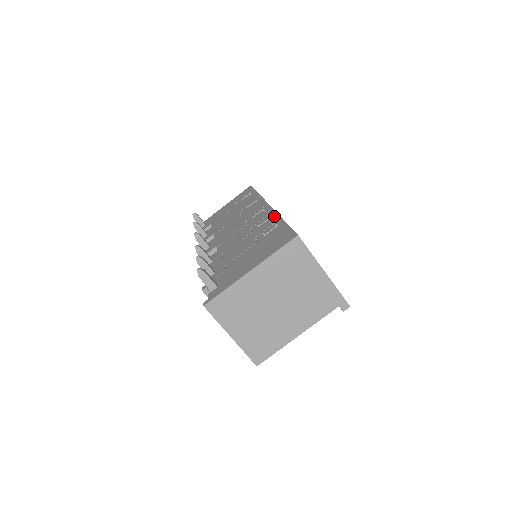
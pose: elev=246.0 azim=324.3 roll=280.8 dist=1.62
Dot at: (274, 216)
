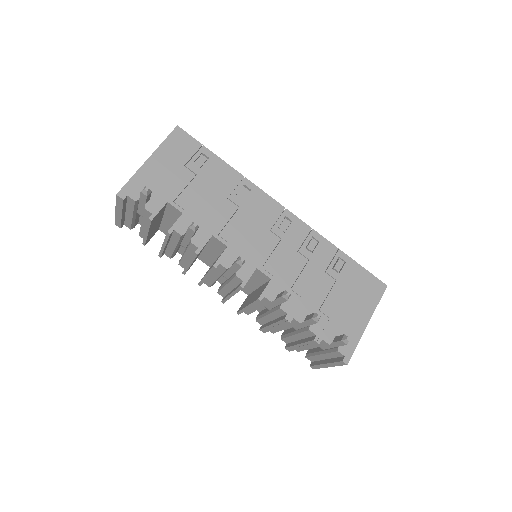
Dot at: (324, 242)
